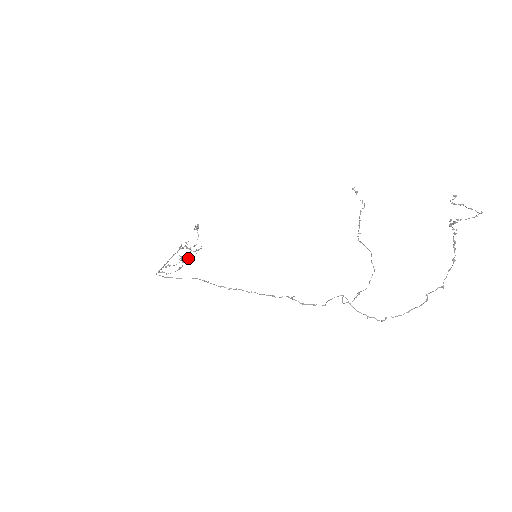
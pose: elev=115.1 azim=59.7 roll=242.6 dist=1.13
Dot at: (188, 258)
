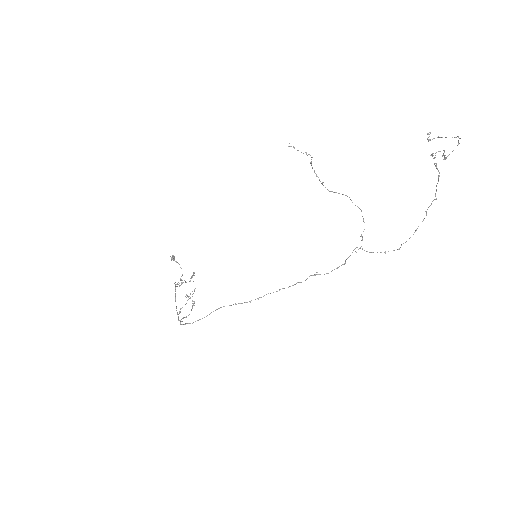
Dot at: occluded
